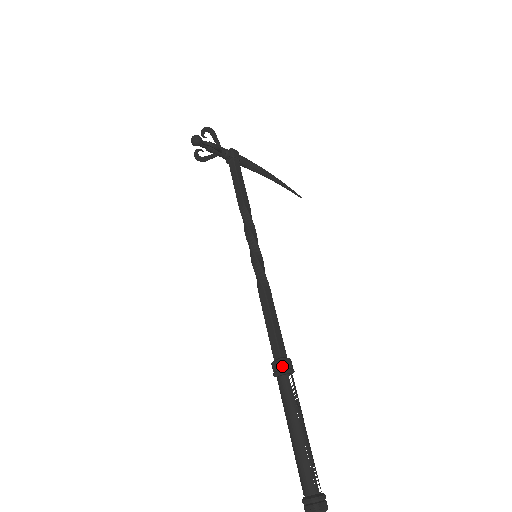
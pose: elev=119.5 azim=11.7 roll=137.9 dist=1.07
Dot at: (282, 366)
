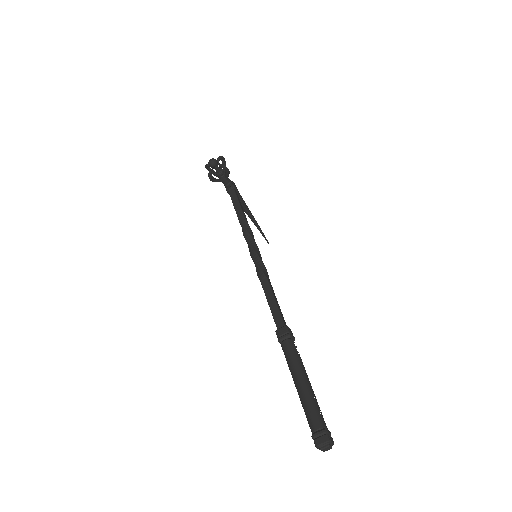
Dot at: (288, 331)
